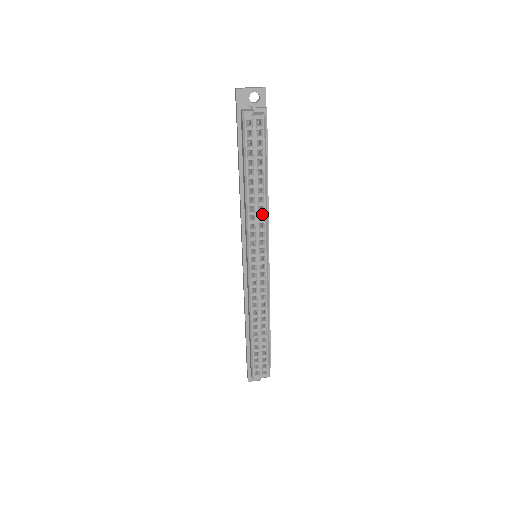
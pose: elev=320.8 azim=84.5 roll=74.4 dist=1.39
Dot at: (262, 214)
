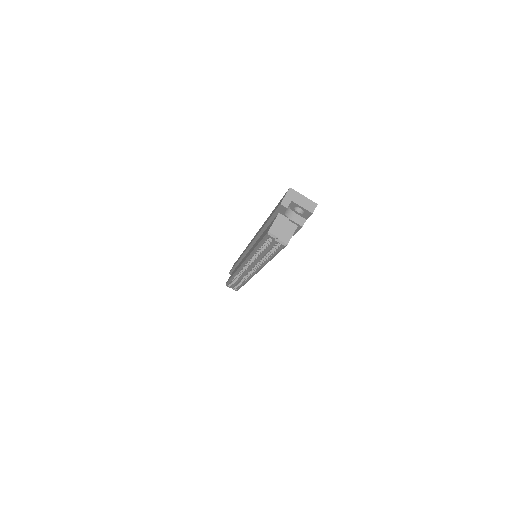
Dot at: (261, 264)
